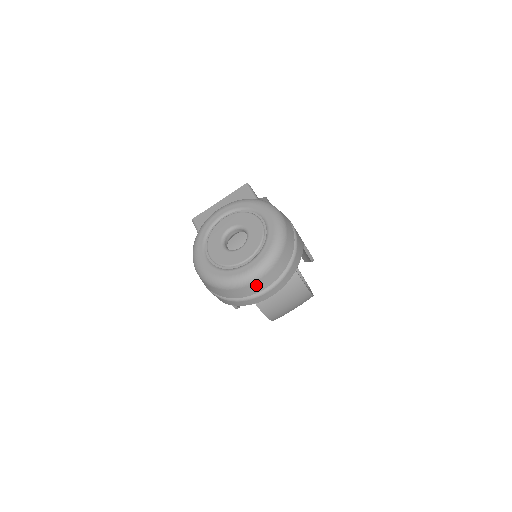
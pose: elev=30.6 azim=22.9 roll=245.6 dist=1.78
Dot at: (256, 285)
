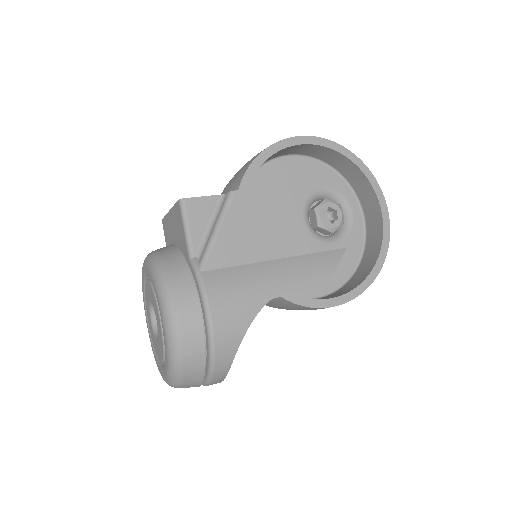
Dot at: occluded
